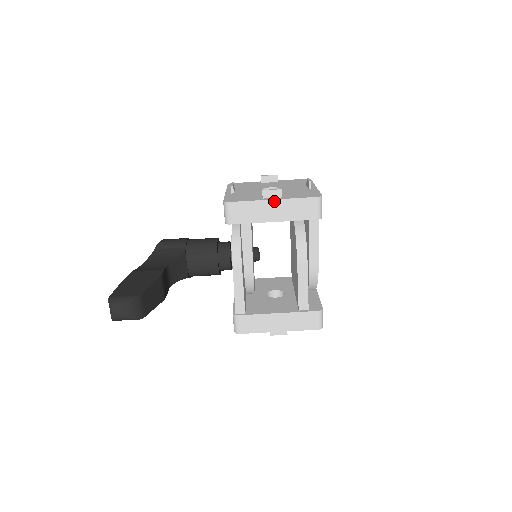
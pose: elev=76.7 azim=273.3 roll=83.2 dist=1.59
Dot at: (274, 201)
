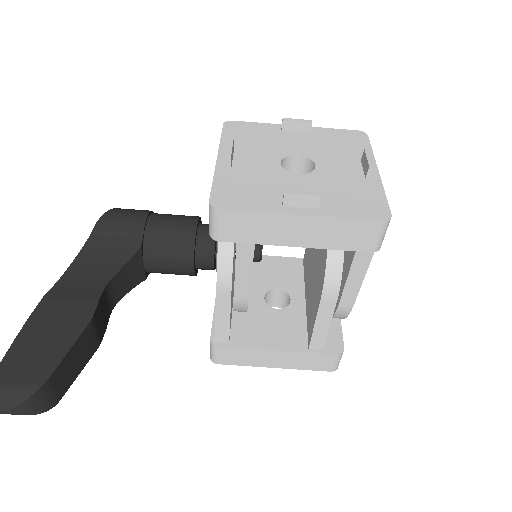
Dot at: (303, 217)
